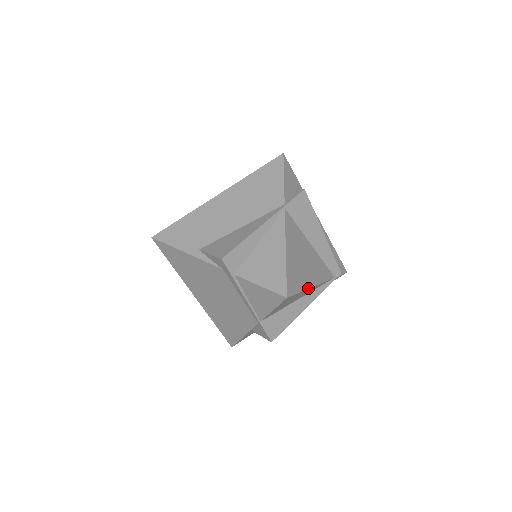
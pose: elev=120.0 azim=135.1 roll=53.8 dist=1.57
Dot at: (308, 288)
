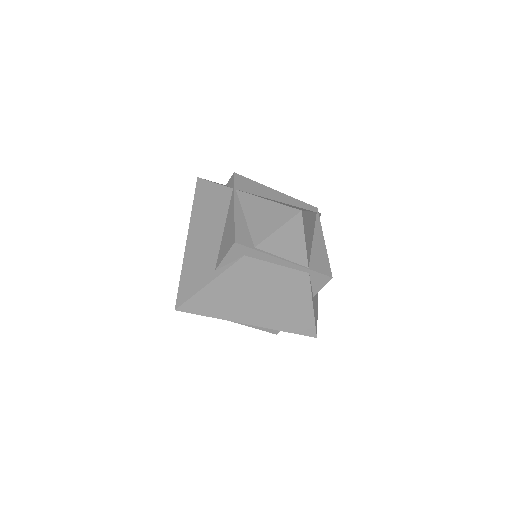
Dot at: (308, 211)
